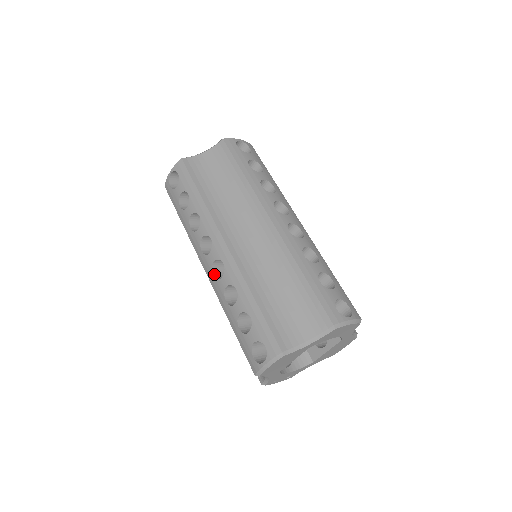
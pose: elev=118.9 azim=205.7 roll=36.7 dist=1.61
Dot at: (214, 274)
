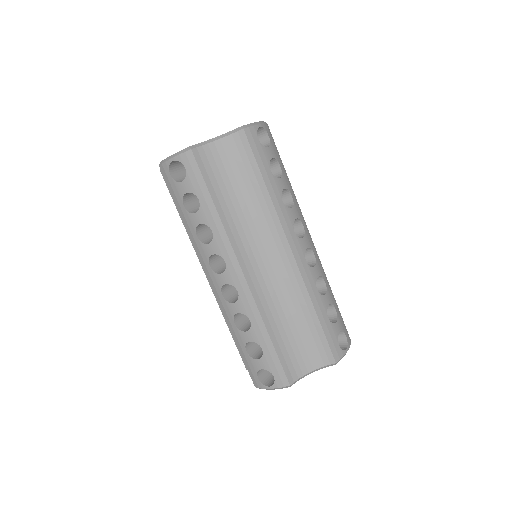
Dot at: (223, 293)
